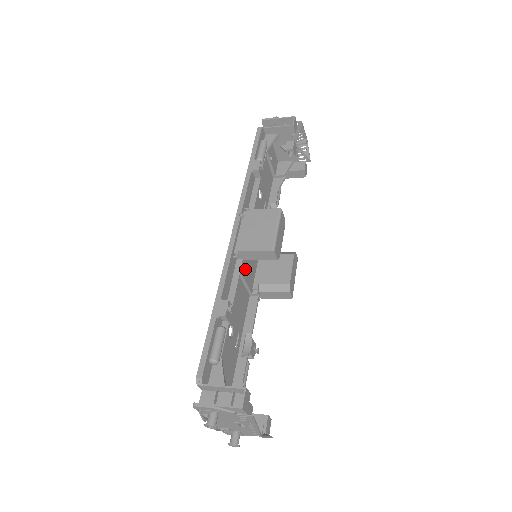
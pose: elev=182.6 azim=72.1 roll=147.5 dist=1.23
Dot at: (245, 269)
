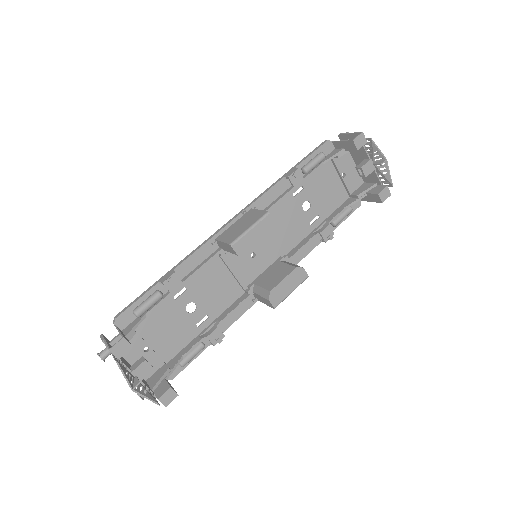
Dot at: (236, 263)
